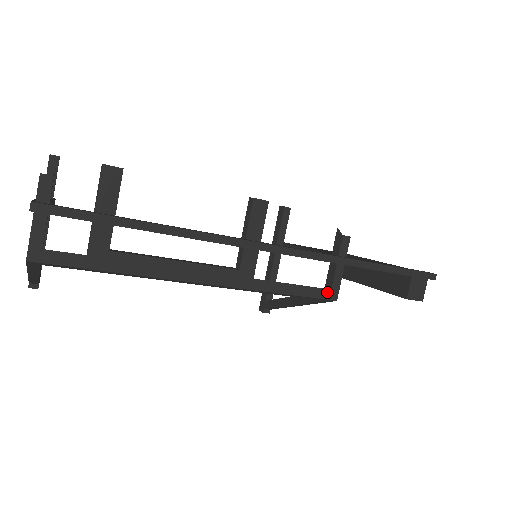
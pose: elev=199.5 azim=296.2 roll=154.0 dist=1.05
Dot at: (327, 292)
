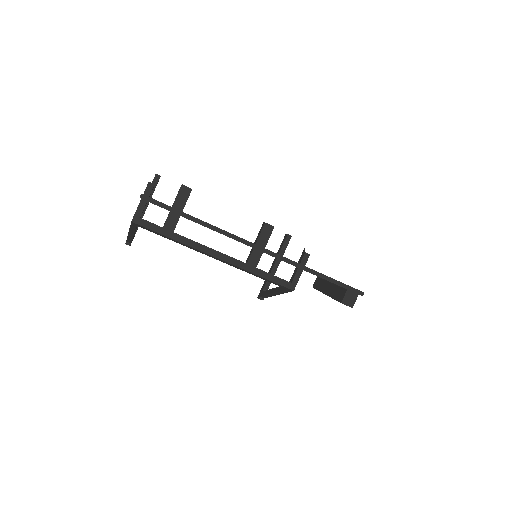
Dot at: (288, 284)
